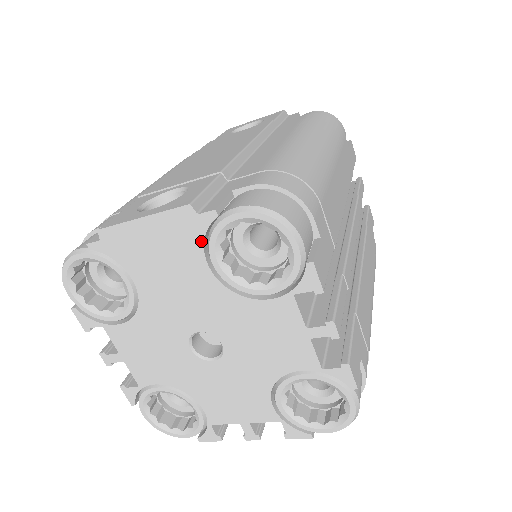
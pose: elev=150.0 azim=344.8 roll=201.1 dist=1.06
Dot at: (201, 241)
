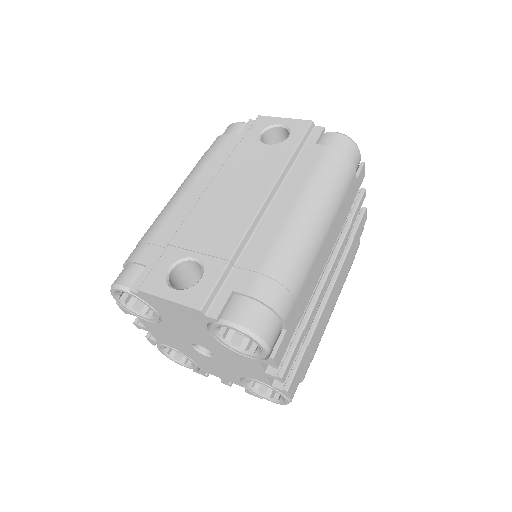
Dot at: (205, 323)
